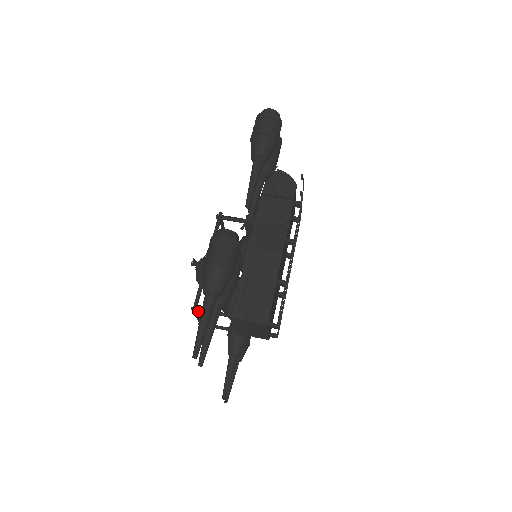
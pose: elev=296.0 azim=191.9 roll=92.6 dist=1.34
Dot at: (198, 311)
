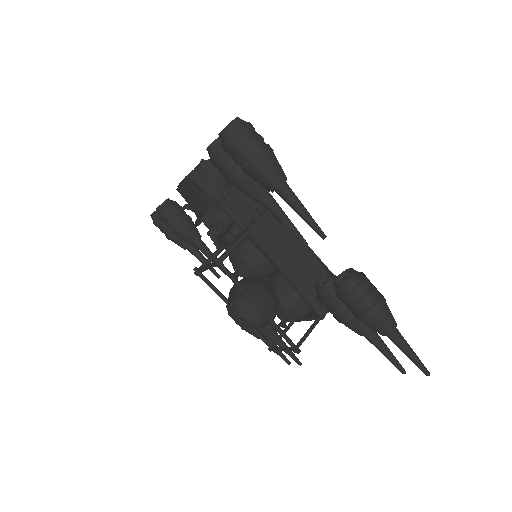
Dot at: occluded
